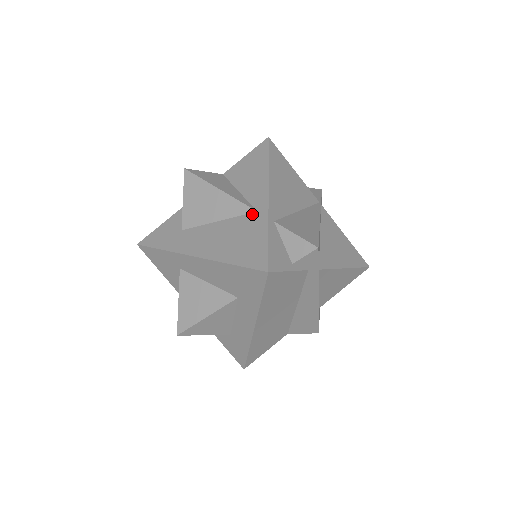
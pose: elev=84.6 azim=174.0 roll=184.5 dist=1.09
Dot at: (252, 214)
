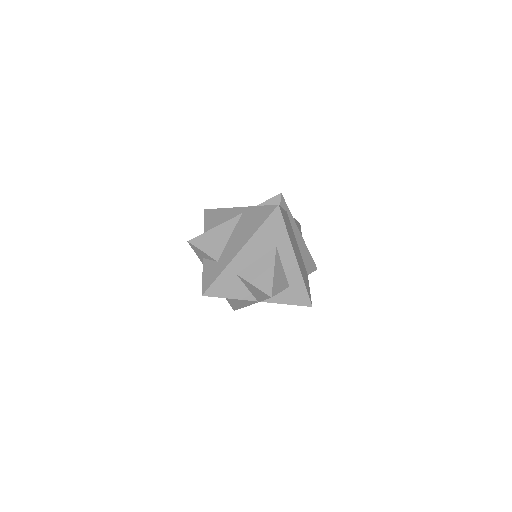
Dot at: (242, 216)
